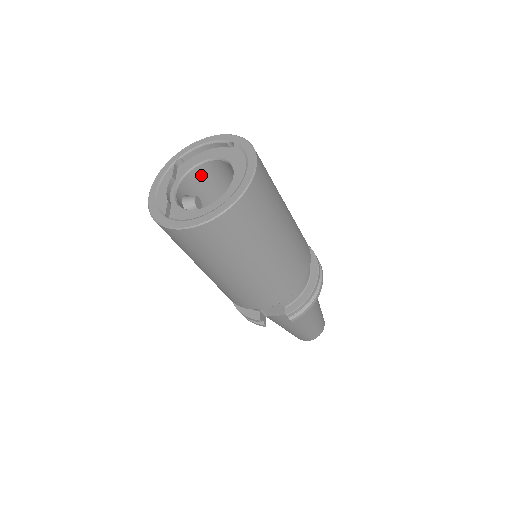
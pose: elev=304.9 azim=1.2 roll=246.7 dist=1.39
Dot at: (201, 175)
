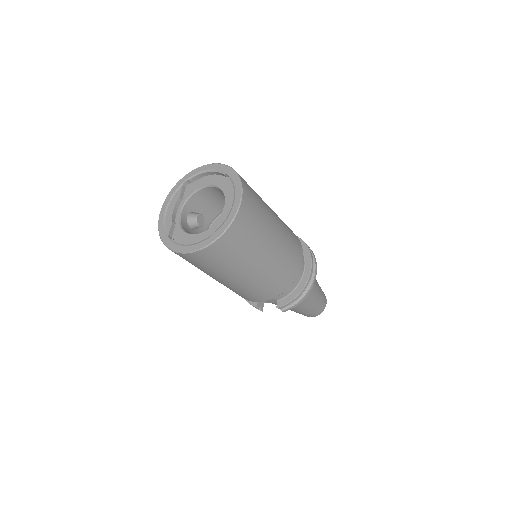
Dot at: (205, 195)
